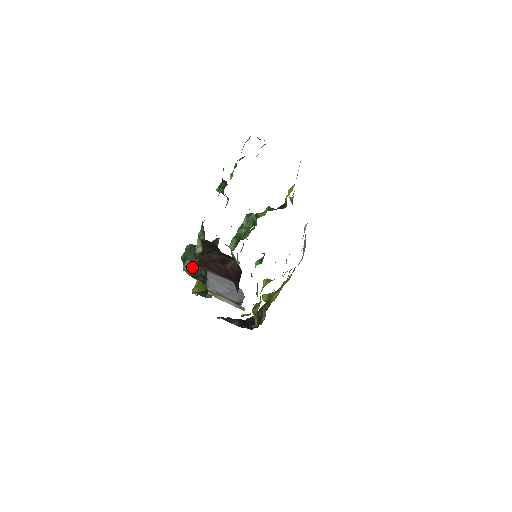
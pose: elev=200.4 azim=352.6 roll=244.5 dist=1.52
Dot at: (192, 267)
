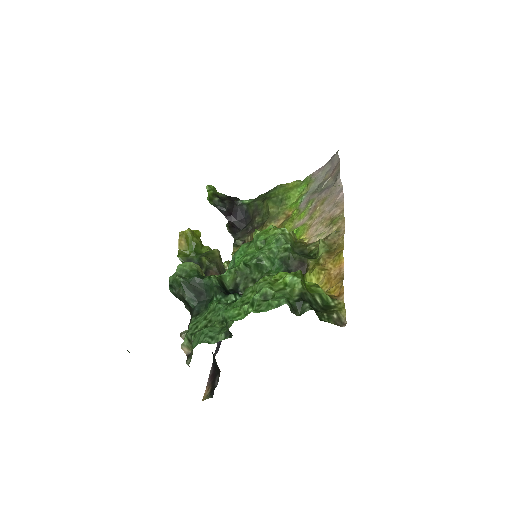
Dot at: (178, 295)
